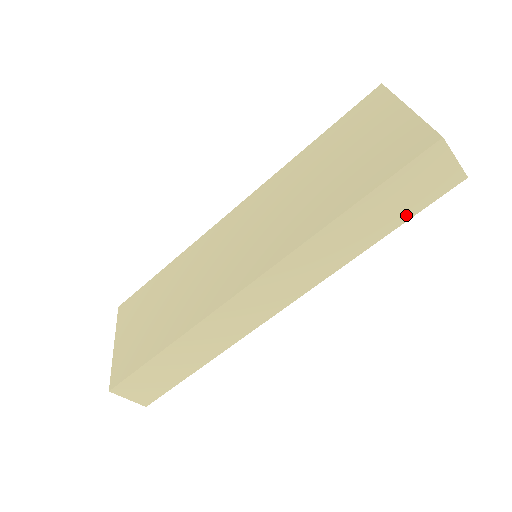
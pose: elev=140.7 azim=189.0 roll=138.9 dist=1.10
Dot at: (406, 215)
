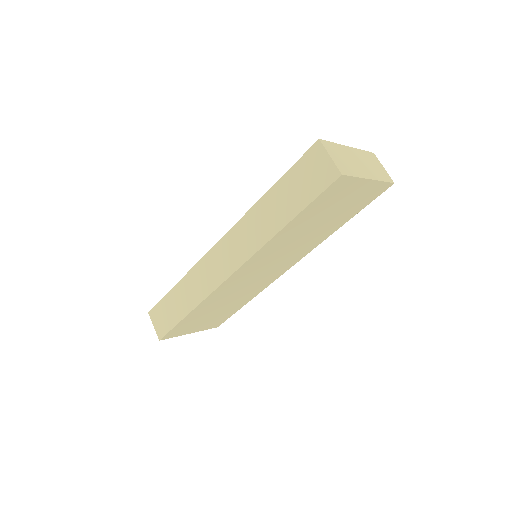
Dot at: (303, 203)
